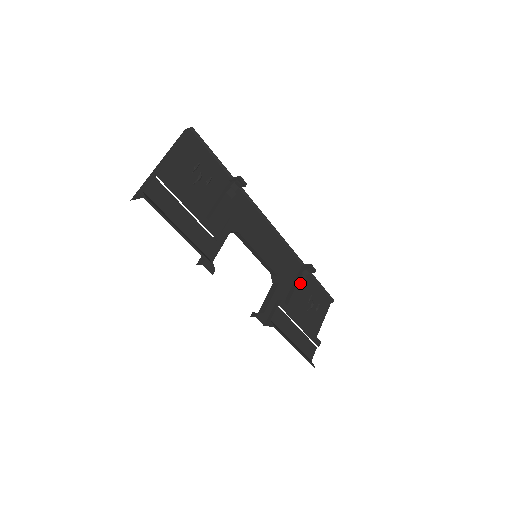
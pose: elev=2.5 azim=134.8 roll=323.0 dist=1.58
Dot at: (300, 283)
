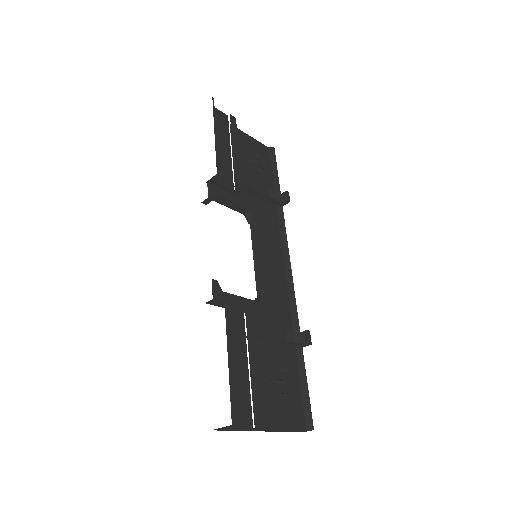
Dot at: (284, 335)
